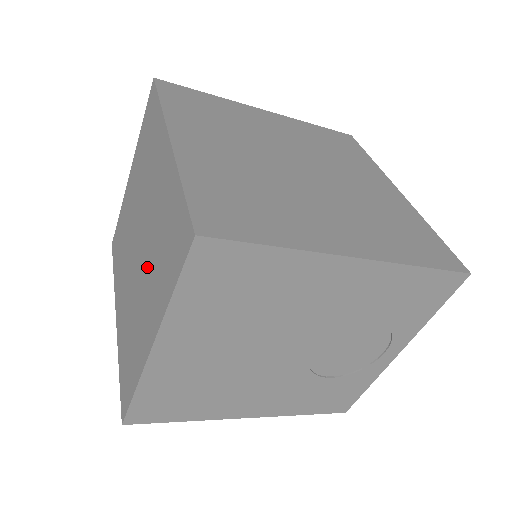
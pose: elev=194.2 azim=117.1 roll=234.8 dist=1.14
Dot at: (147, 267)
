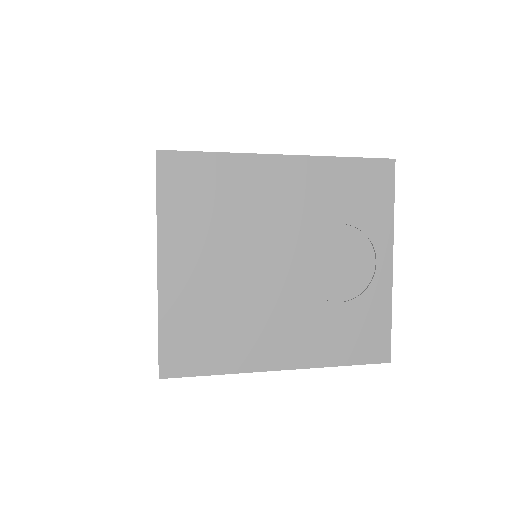
Dot at: occluded
